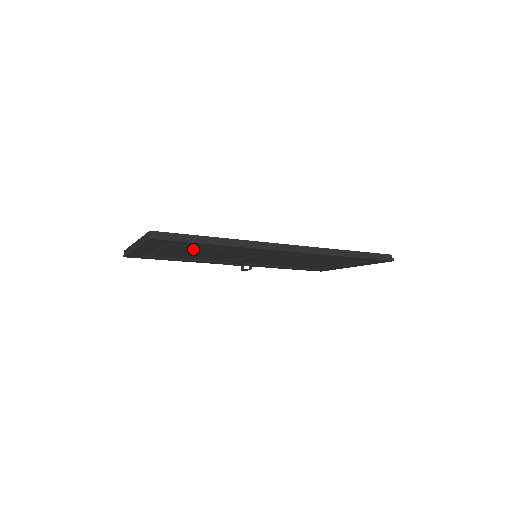
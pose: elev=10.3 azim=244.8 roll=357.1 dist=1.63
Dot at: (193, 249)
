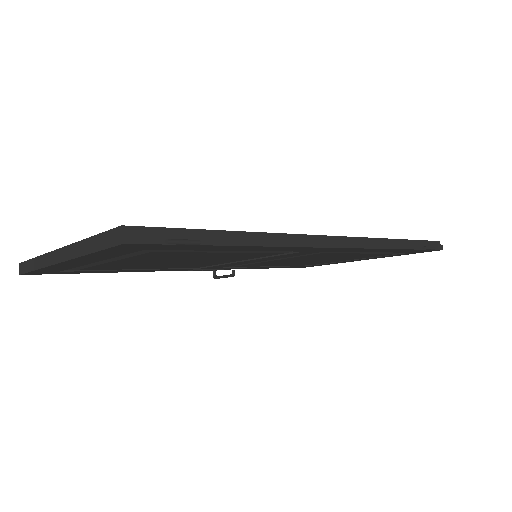
Dot at: (180, 255)
